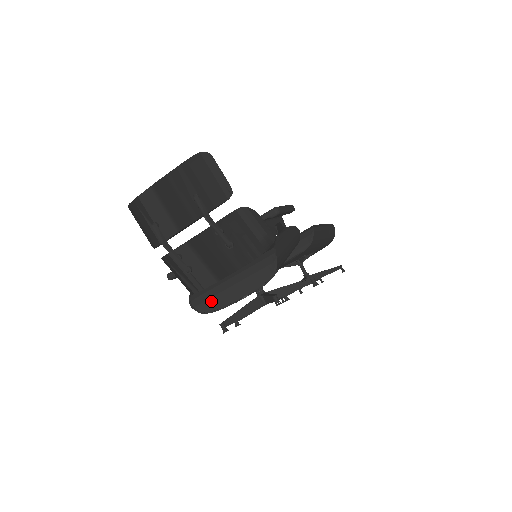
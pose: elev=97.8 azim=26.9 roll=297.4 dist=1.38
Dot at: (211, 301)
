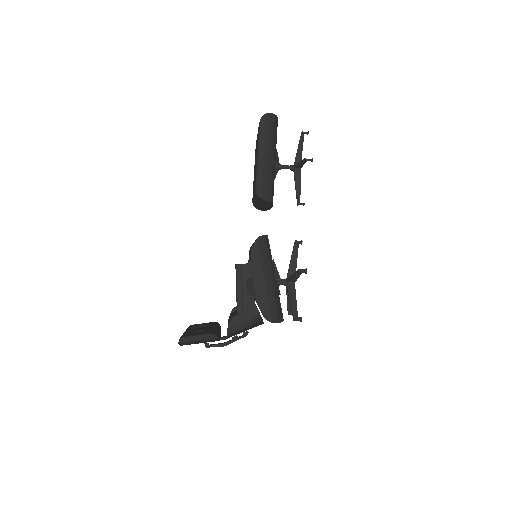
Dot at: occluded
